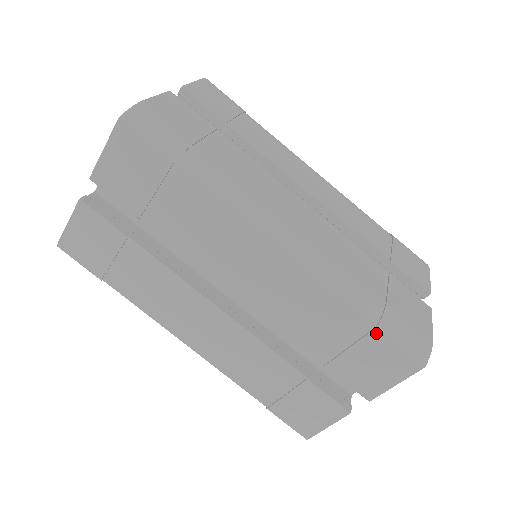
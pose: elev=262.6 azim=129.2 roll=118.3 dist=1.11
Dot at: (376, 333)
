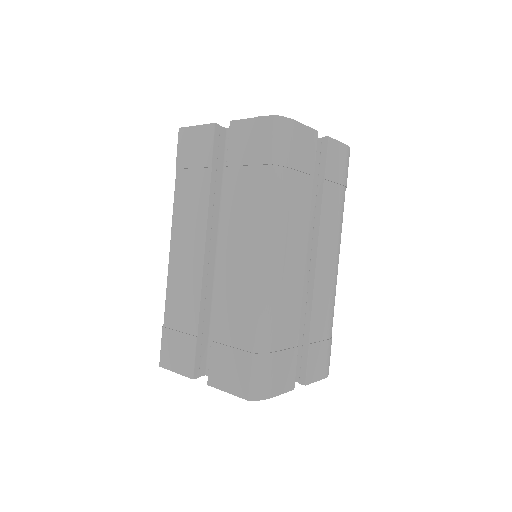
Dot at: (250, 356)
